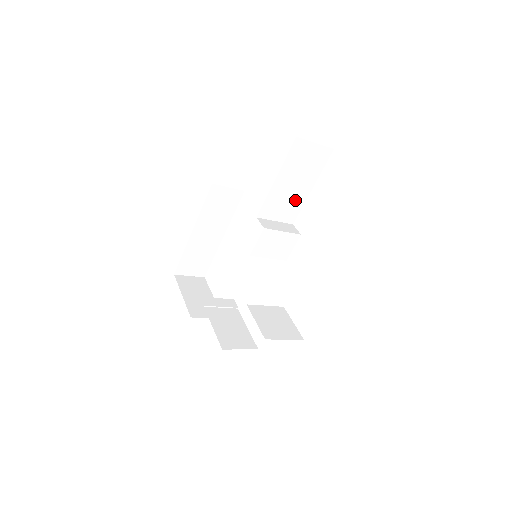
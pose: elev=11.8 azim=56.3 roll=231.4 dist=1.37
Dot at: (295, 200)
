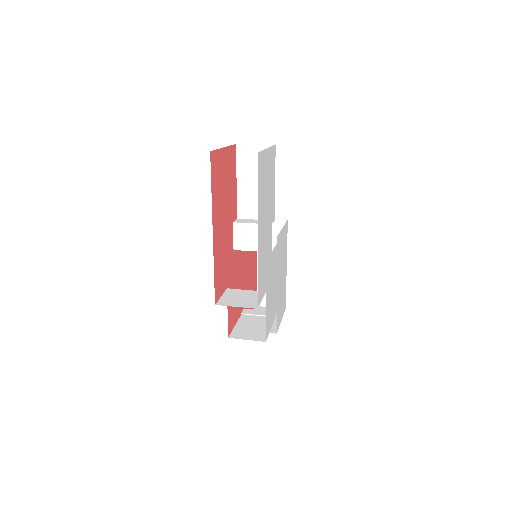
Dot at: occluded
